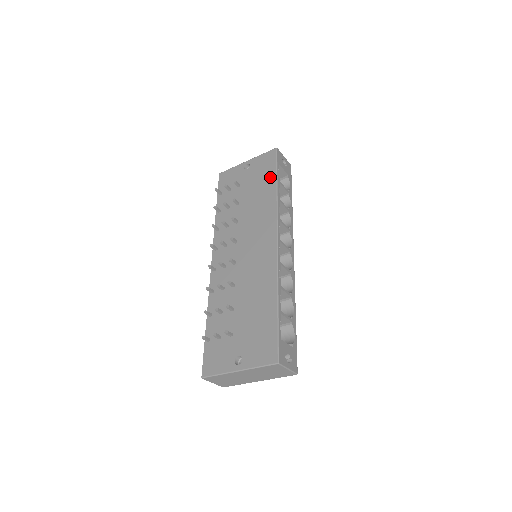
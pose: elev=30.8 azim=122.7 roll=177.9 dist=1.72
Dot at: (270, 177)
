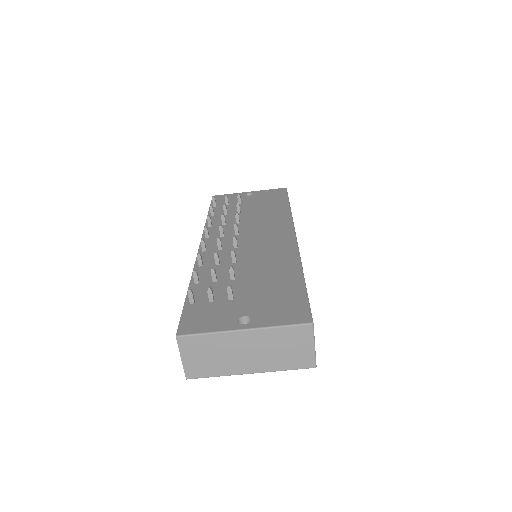
Dot at: (281, 201)
